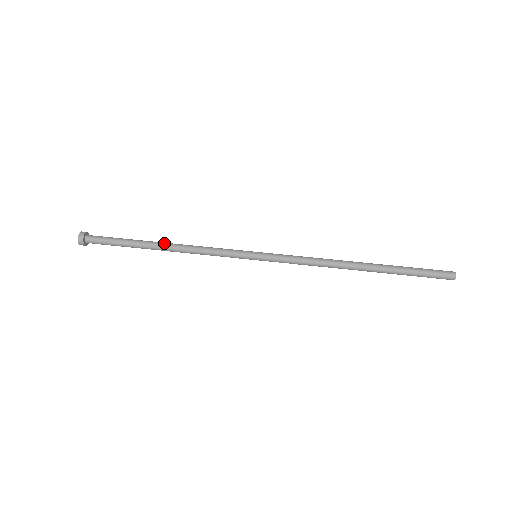
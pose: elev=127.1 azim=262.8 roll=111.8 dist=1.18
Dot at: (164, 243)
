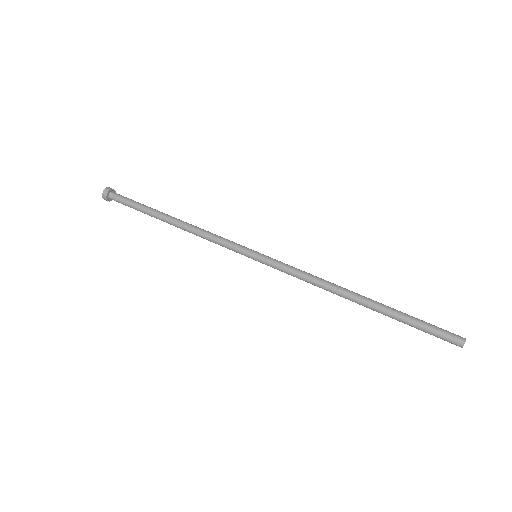
Dot at: (176, 218)
